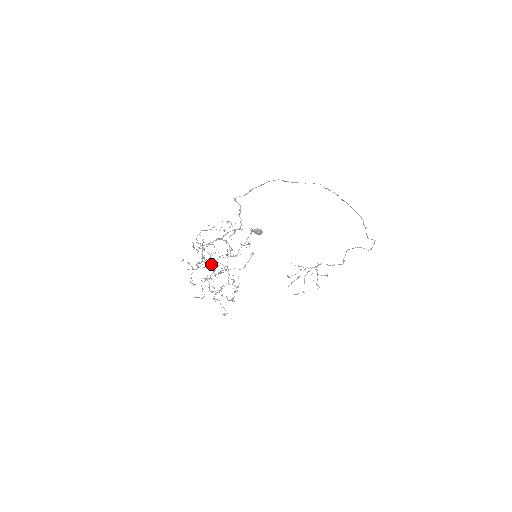
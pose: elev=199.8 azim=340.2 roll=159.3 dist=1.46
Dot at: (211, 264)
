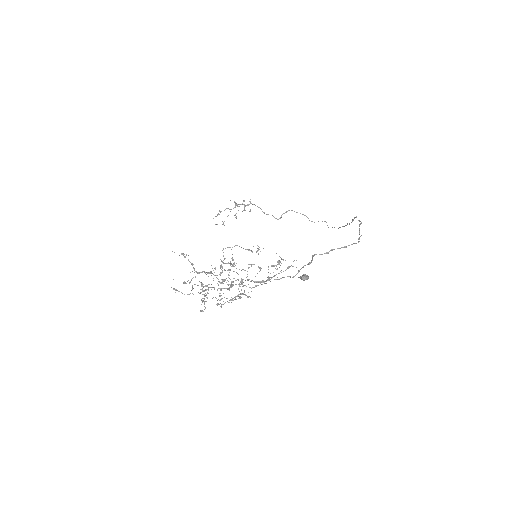
Dot at: occluded
